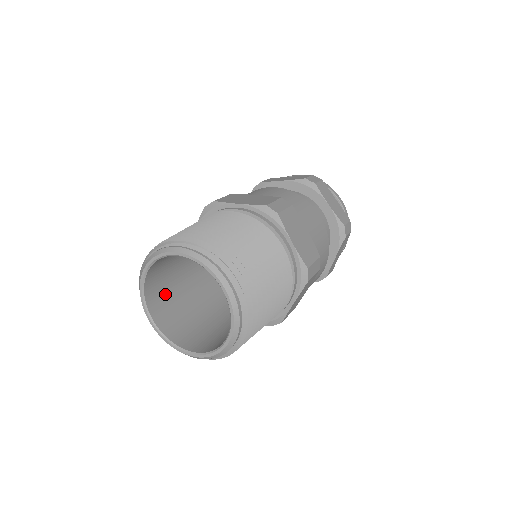
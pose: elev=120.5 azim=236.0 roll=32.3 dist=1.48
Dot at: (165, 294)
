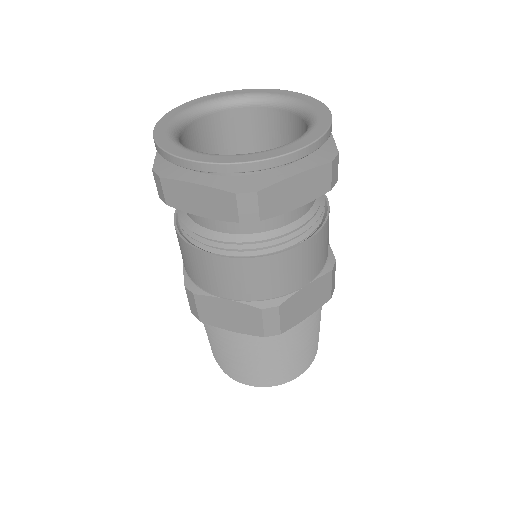
Dot at: occluded
